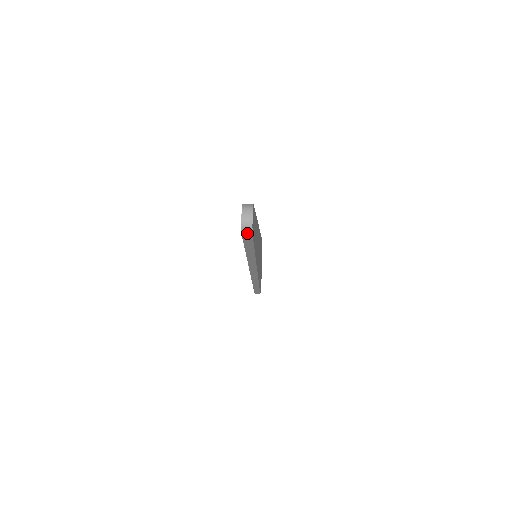
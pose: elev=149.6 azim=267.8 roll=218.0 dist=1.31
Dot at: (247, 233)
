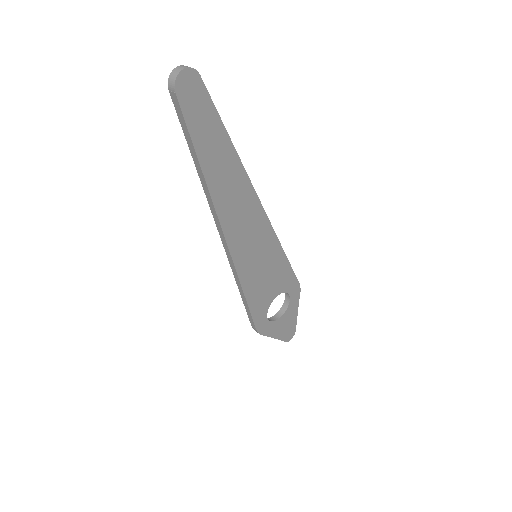
Dot at: (171, 86)
